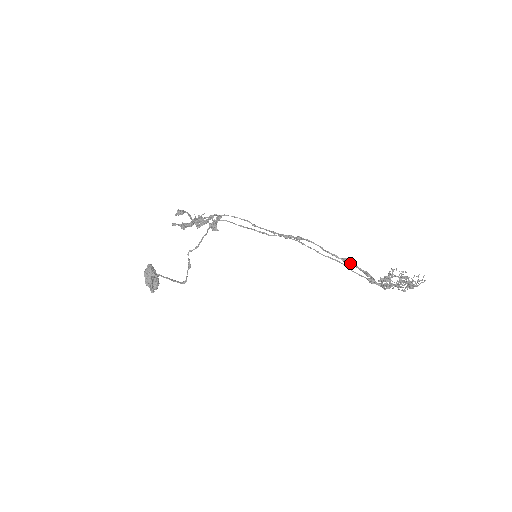
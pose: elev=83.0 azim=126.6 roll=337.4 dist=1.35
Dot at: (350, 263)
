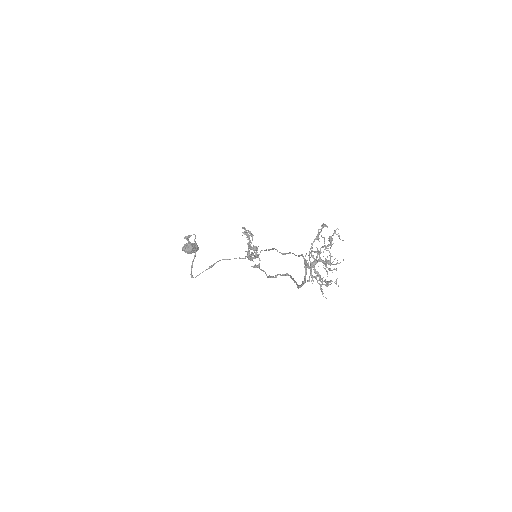
Dot at: (300, 285)
